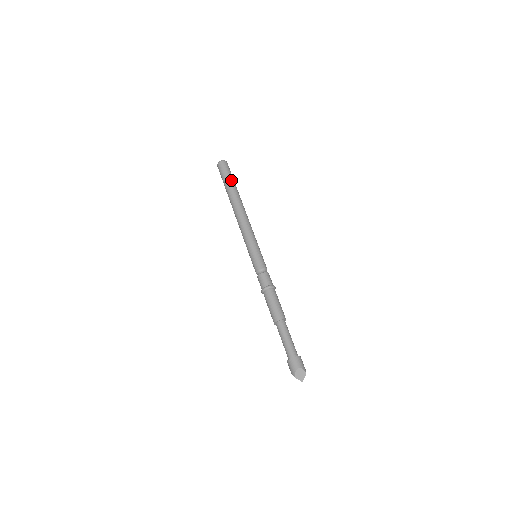
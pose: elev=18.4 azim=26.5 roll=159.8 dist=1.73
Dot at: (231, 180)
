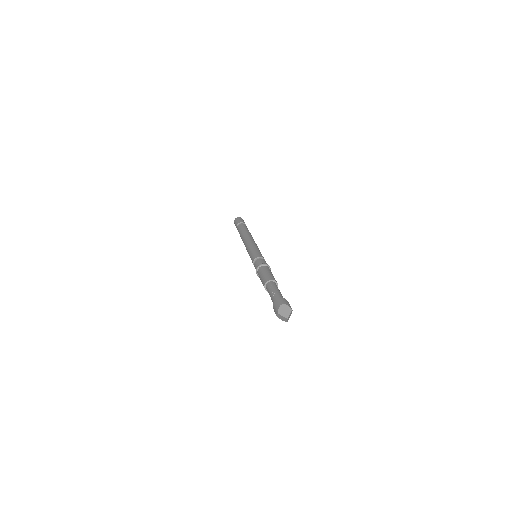
Dot at: (243, 223)
